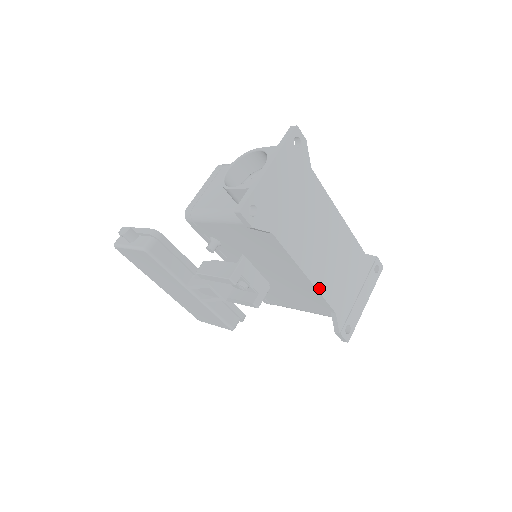
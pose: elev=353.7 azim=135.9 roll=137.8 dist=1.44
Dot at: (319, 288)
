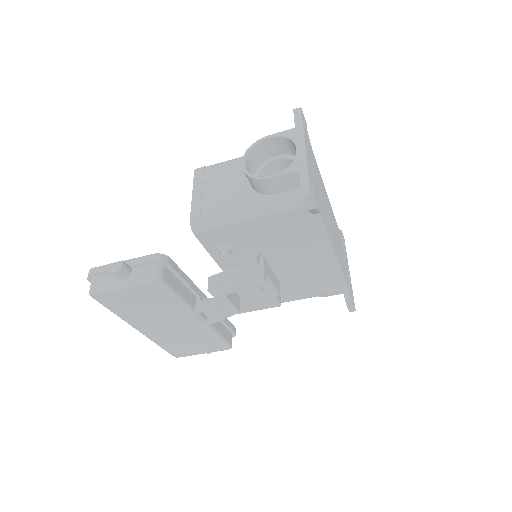
Dot at: (339, 263)
